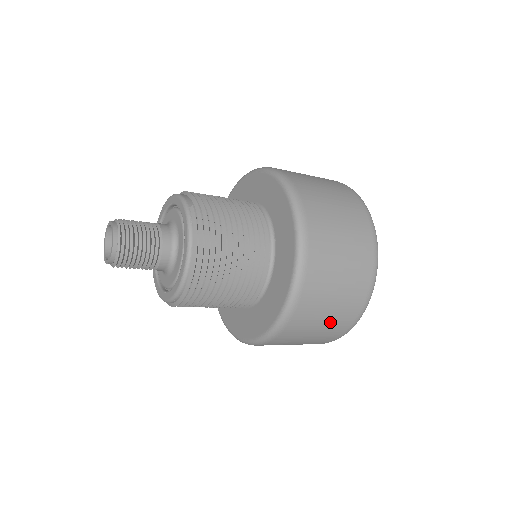
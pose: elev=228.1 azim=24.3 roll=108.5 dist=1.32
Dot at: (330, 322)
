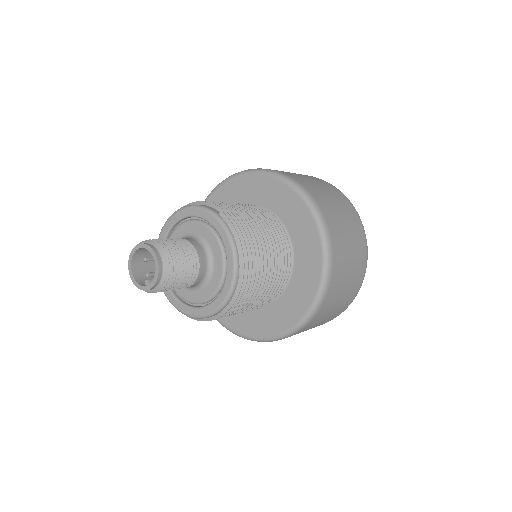
Dot at: (344, 297)
